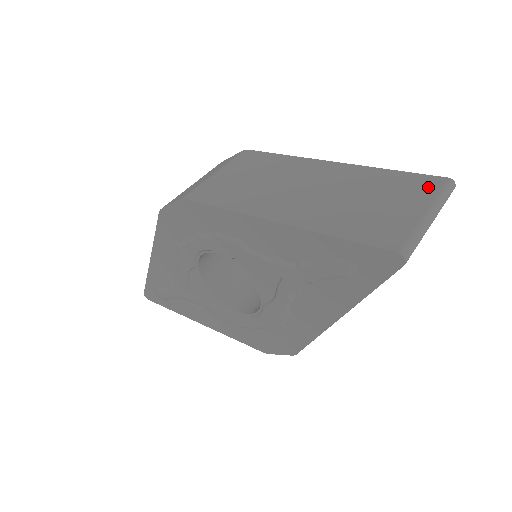
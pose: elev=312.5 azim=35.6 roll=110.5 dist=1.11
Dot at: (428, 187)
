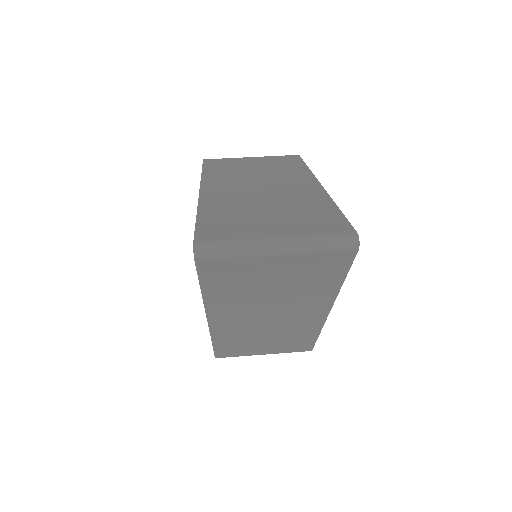
Dot at: (325, 228)
